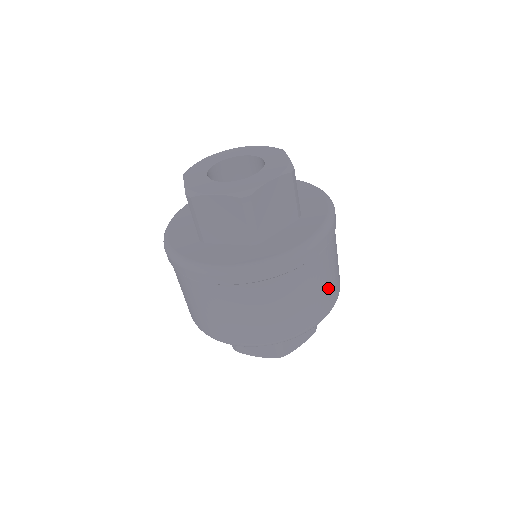
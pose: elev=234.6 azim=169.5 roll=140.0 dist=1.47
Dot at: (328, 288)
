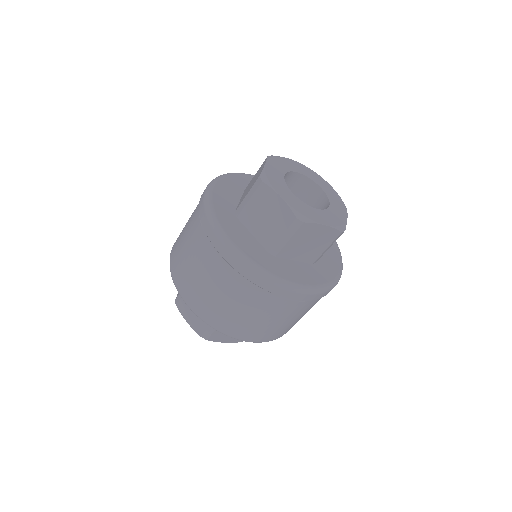
Dot at: occluded
